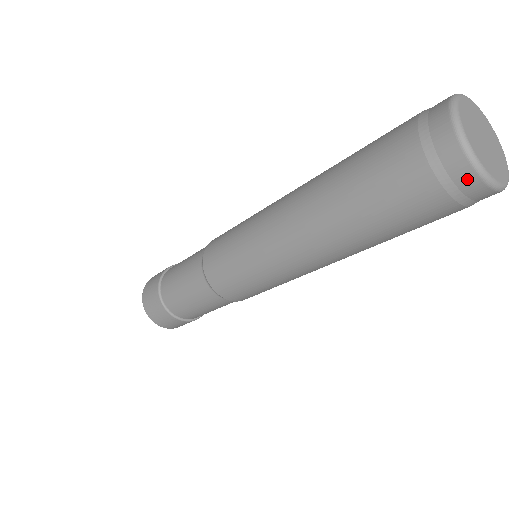
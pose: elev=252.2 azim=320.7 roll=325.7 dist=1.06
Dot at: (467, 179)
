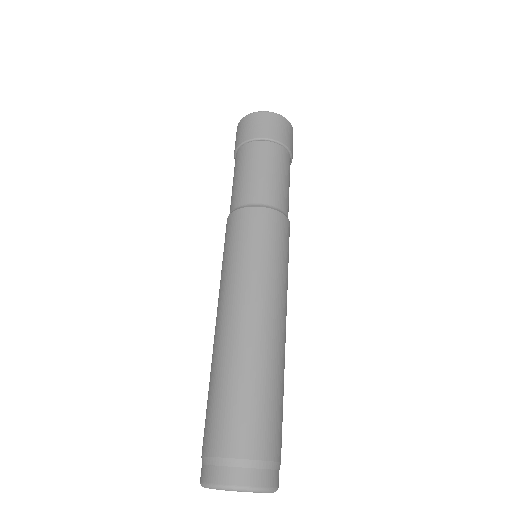
Dot at: occluded
